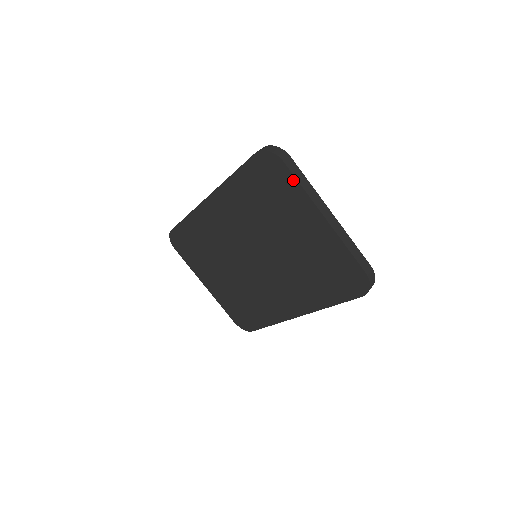
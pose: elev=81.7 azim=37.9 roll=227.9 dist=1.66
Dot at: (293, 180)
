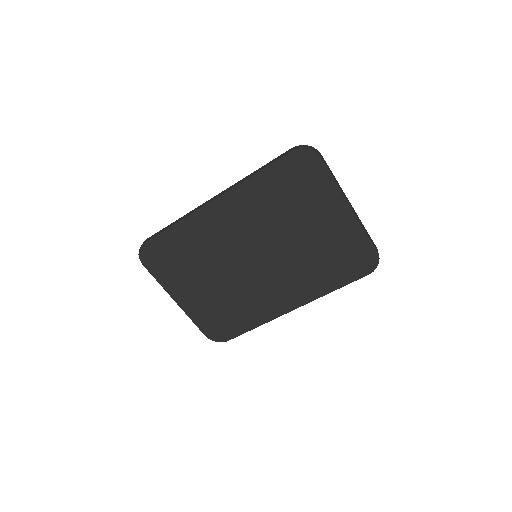
Dot at: (327, 174)
